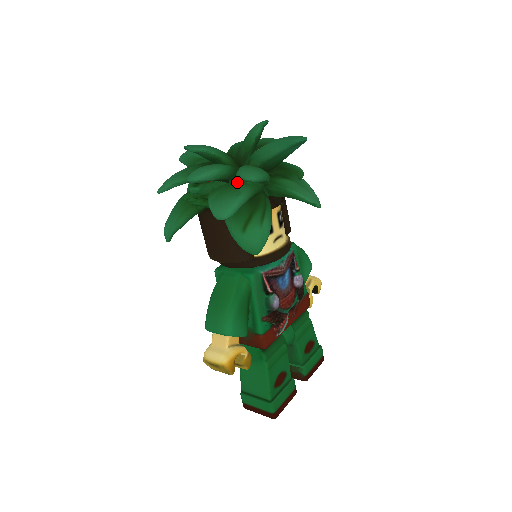
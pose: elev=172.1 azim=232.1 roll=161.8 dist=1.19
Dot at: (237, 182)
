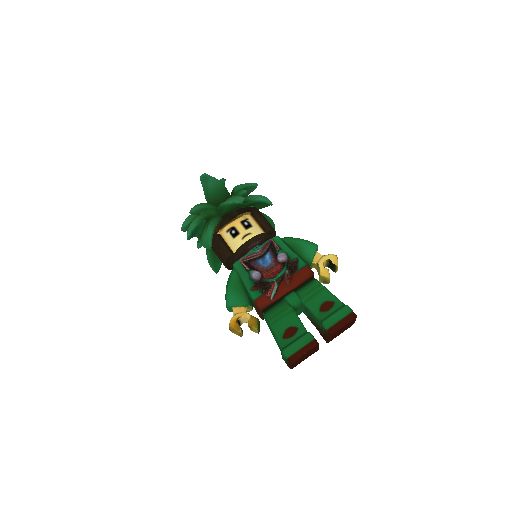
Dot at: occluded
